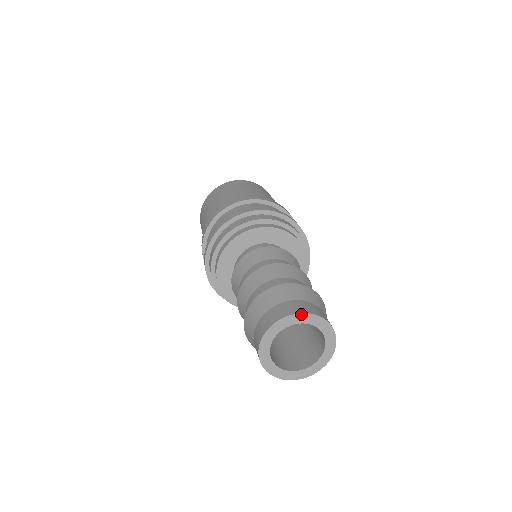
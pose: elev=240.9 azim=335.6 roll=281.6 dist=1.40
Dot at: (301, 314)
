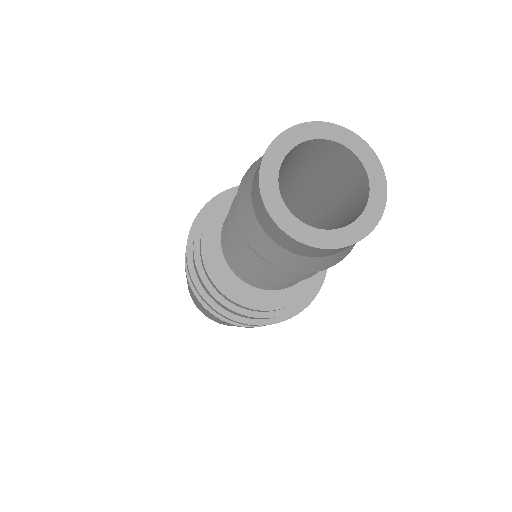
Dot at: (324, 124)
